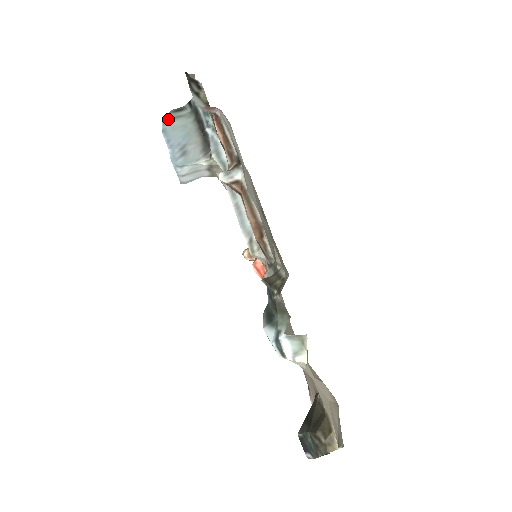
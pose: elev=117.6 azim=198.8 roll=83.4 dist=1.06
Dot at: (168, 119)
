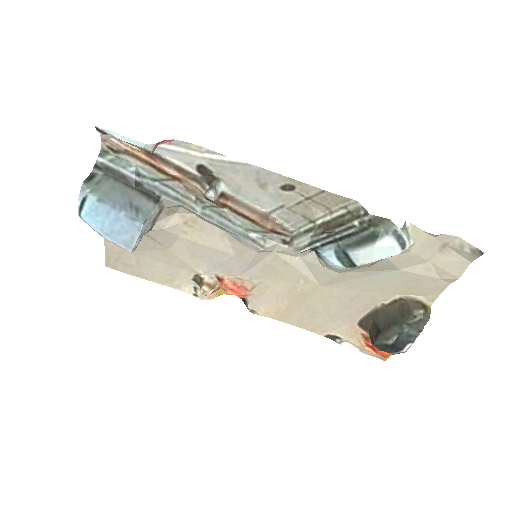
Dot at: (92, 189)
